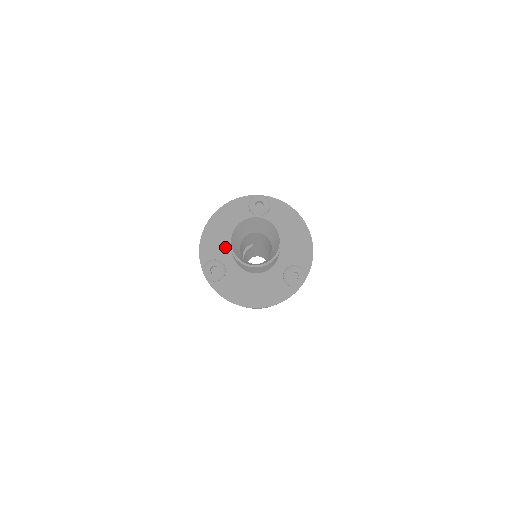
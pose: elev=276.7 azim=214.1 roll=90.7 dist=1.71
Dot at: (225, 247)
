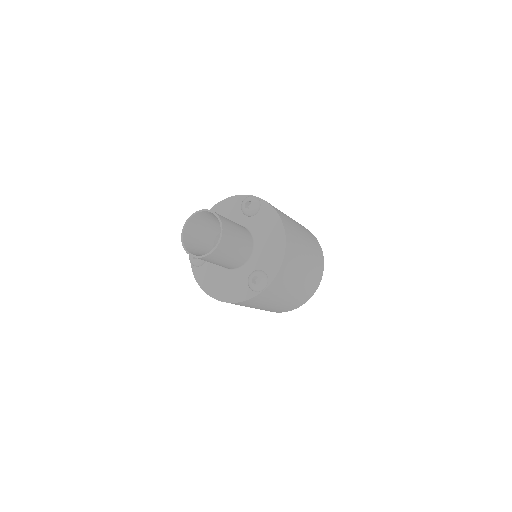
Dot at: occluded
